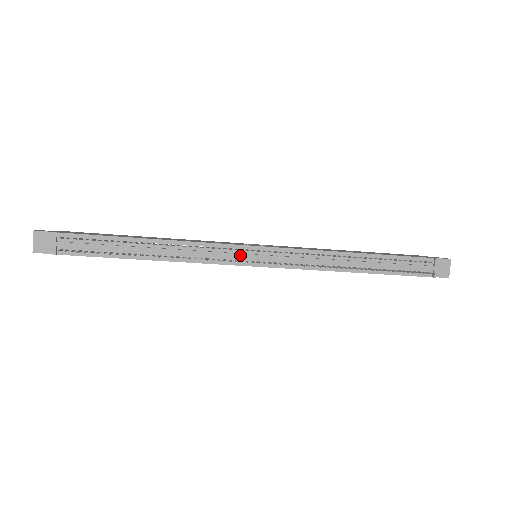
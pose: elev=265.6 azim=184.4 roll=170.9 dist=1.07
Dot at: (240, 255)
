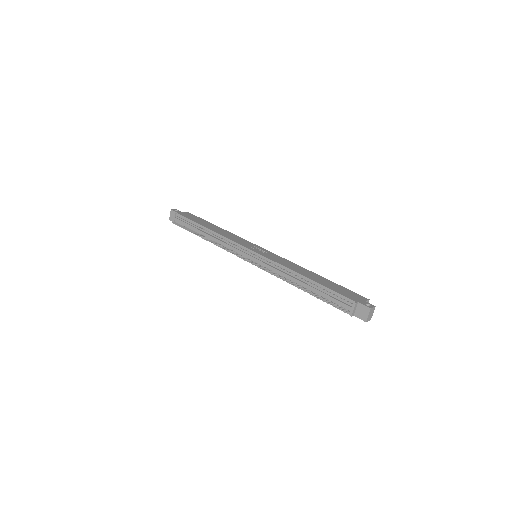
Dot at: (241, 252)
